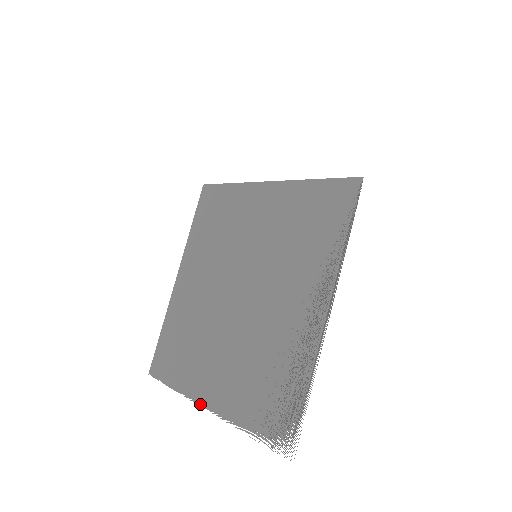
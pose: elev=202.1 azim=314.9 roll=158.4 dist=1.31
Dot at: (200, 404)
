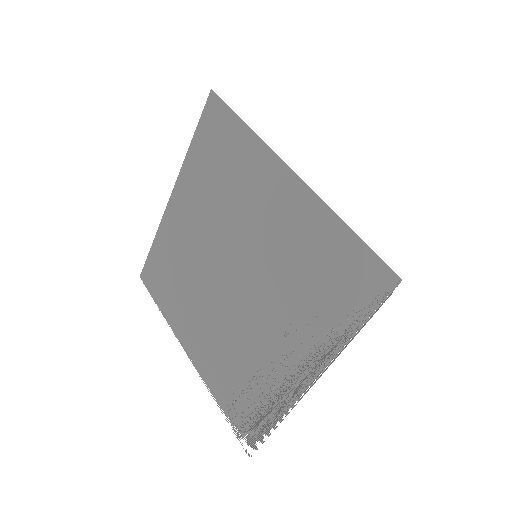
Dot at: (183, 348)
